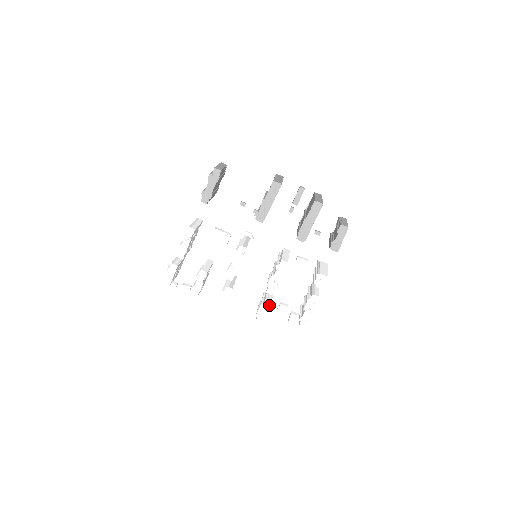
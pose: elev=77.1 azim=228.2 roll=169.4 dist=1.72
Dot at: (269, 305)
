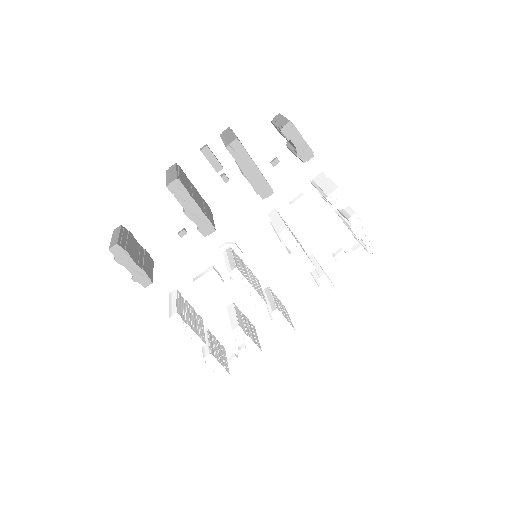
Dot at: (325, 278)
